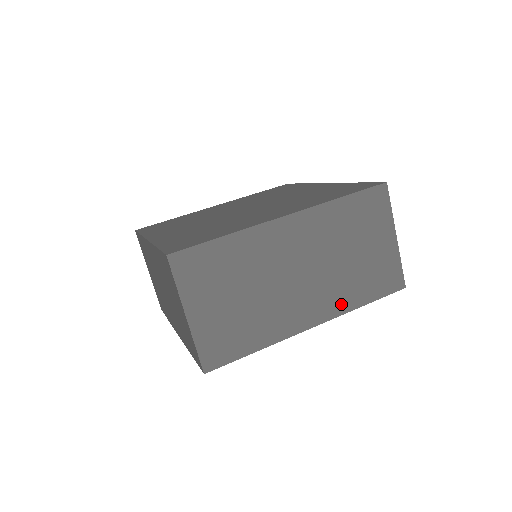
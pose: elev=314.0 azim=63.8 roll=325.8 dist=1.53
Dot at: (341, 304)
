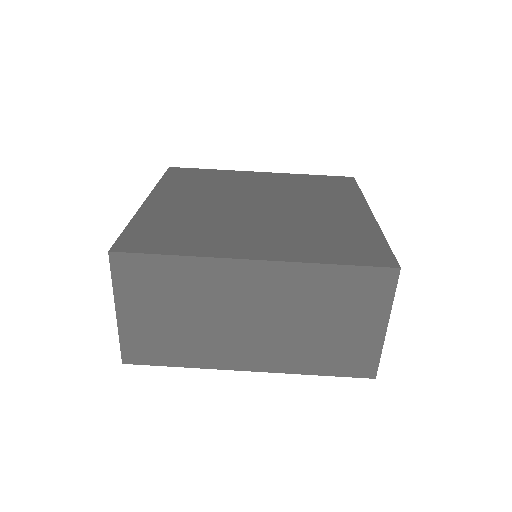
Dot at: (289, 364)
